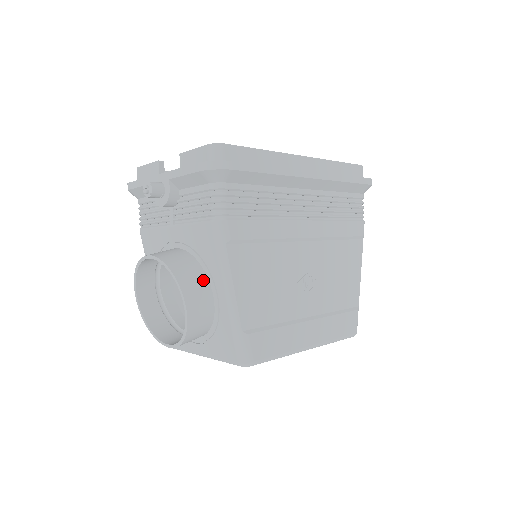
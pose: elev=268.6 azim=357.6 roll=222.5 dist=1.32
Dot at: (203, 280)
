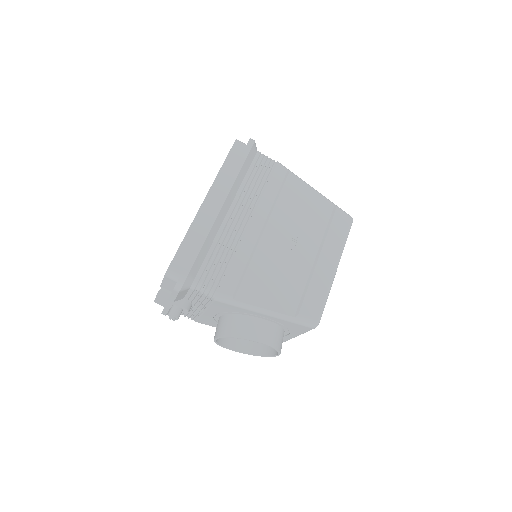
Dot at: (249, 320)
